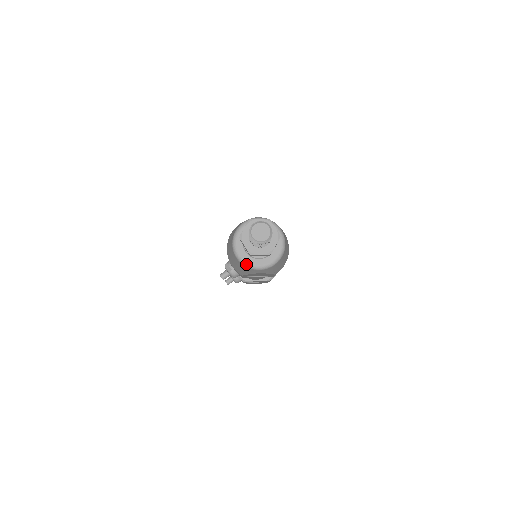
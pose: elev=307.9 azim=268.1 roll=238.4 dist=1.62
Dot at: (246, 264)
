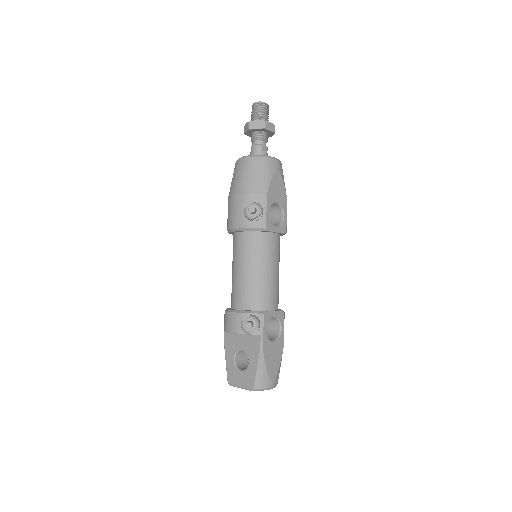
Dot at: (265, 156)
